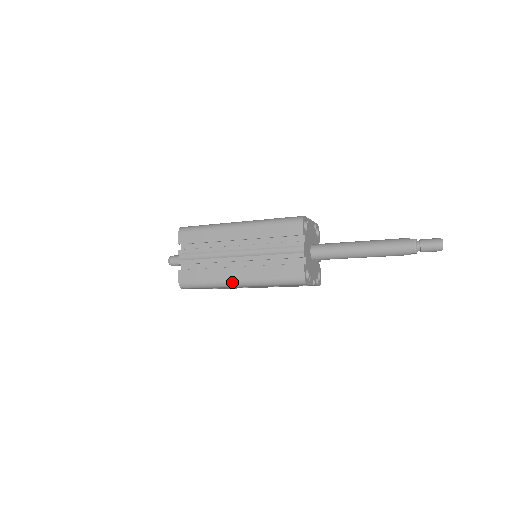
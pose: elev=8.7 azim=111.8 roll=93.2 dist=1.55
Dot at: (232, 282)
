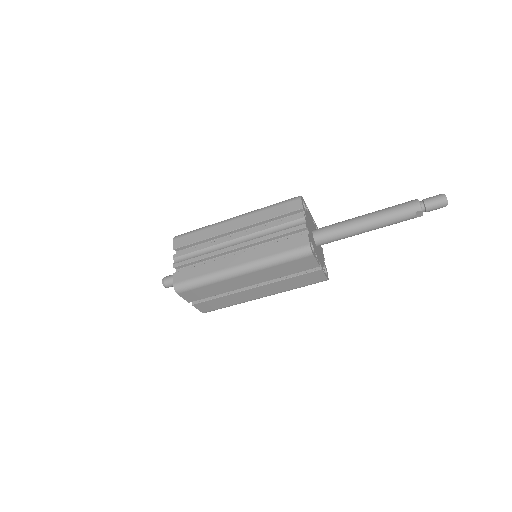
Dot at: (232, 270)
